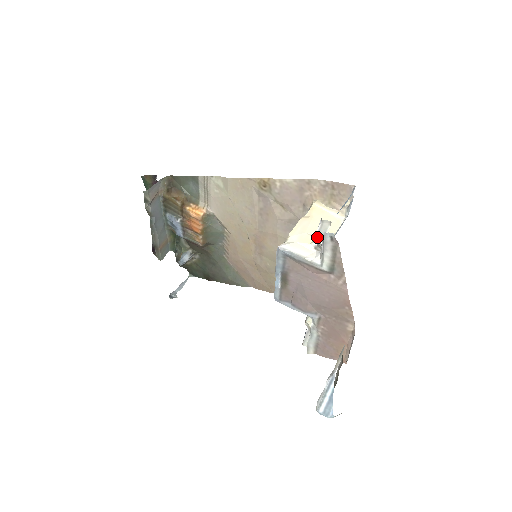
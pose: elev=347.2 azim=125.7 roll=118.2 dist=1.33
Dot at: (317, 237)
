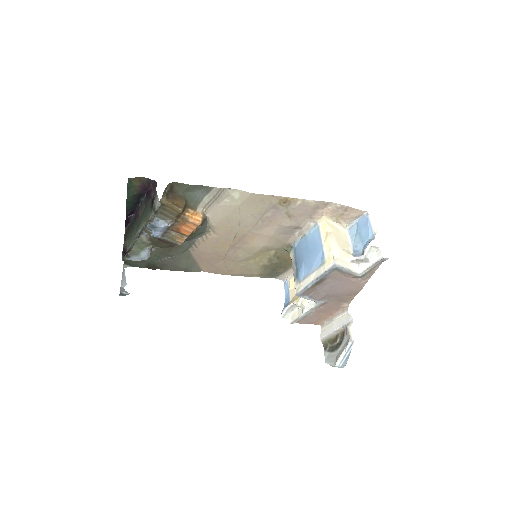
Dot at: (366, 257)
